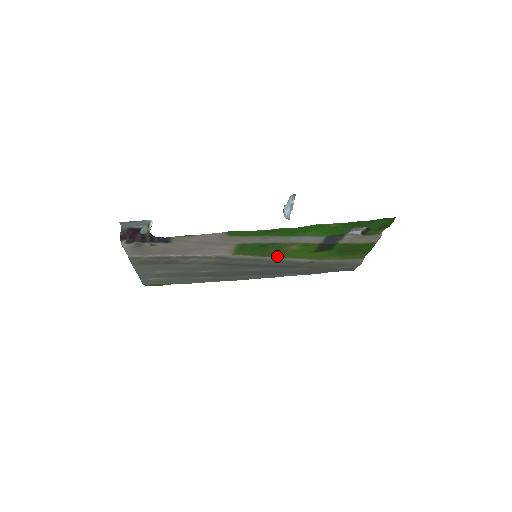
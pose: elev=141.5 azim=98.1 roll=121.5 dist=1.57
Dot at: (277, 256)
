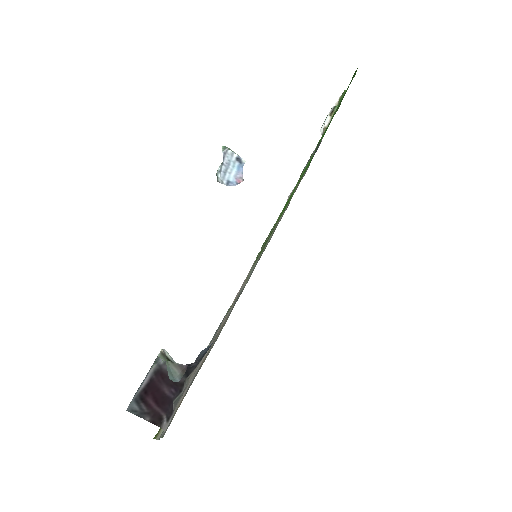
Dot at: occluded
